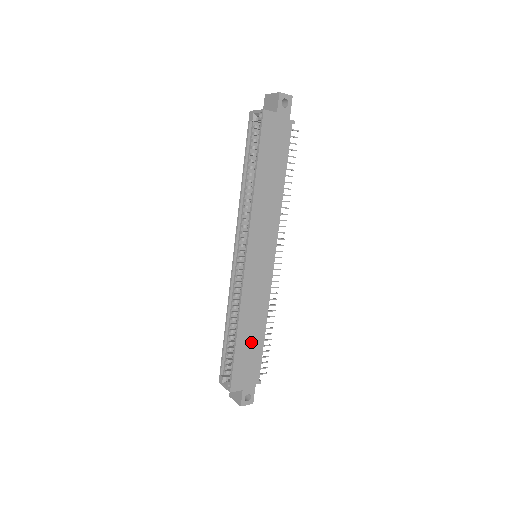
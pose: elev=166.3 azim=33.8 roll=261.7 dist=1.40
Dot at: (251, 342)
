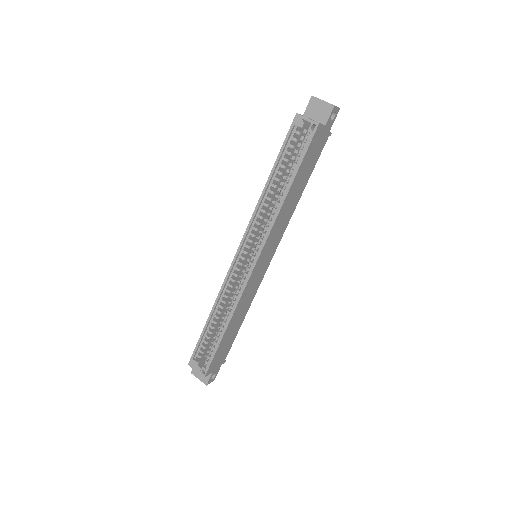
Dot at: (232, 333)
